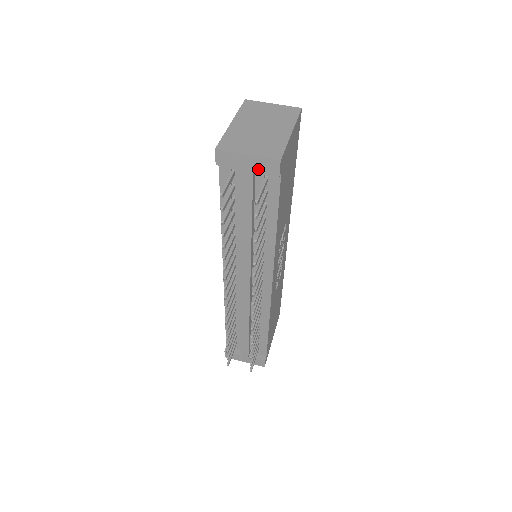
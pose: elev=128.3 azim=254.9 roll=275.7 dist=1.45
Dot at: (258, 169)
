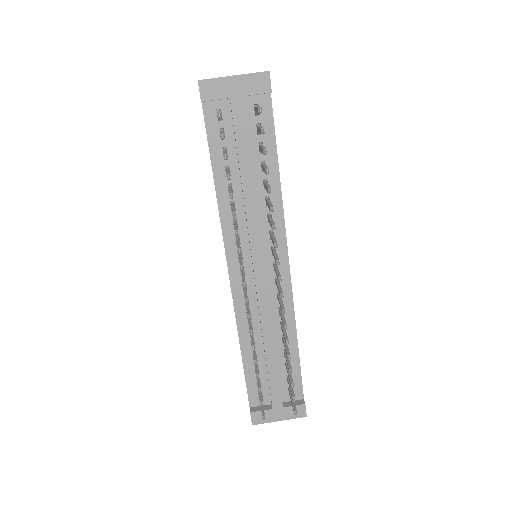
Dot at: (248, 91)
